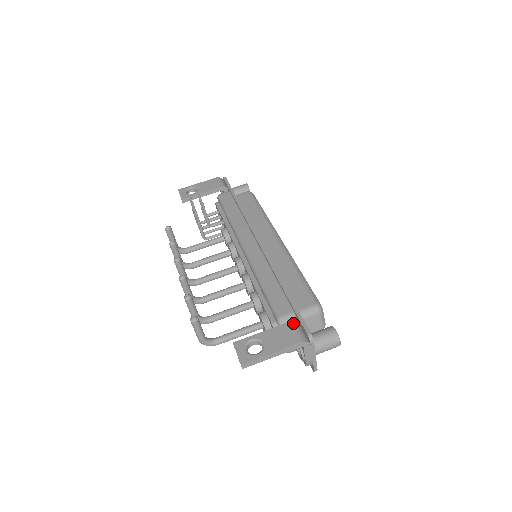
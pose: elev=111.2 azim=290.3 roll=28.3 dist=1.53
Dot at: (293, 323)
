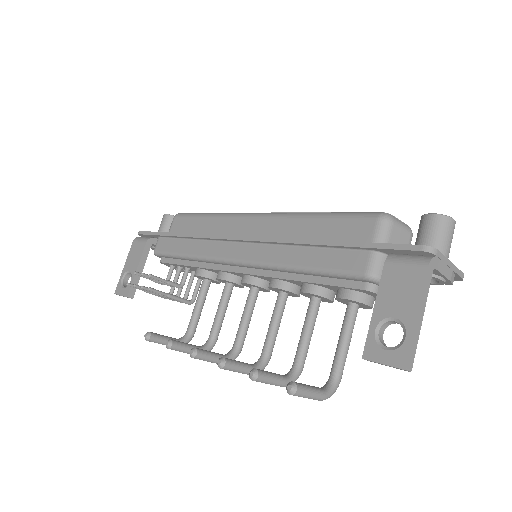
Dot at: (390, 260)
